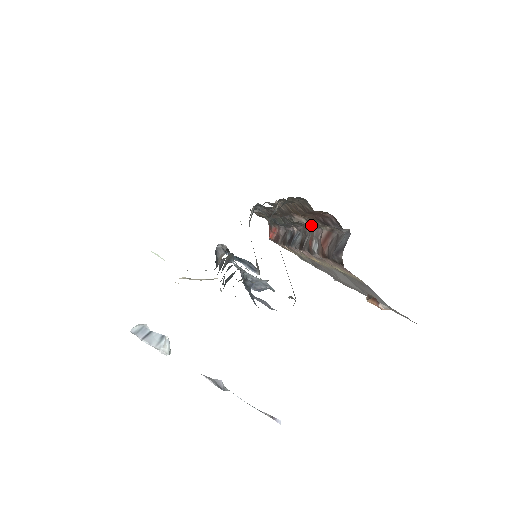
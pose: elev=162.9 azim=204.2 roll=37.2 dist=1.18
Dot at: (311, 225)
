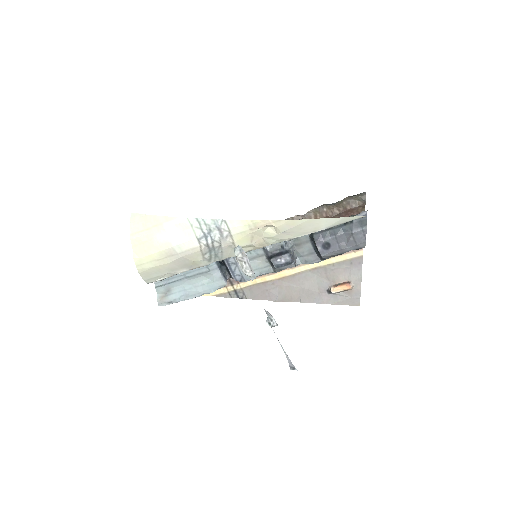
Dot at: occluded
